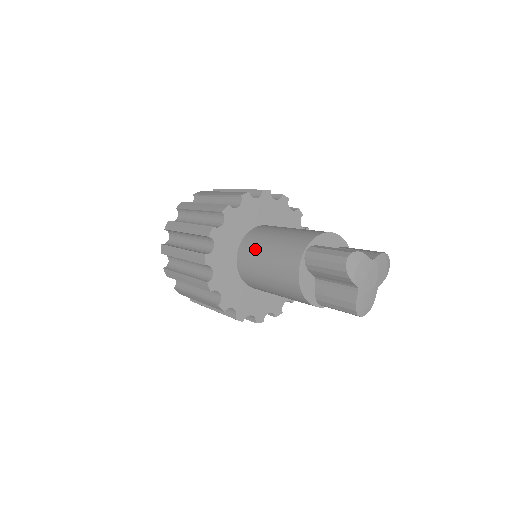
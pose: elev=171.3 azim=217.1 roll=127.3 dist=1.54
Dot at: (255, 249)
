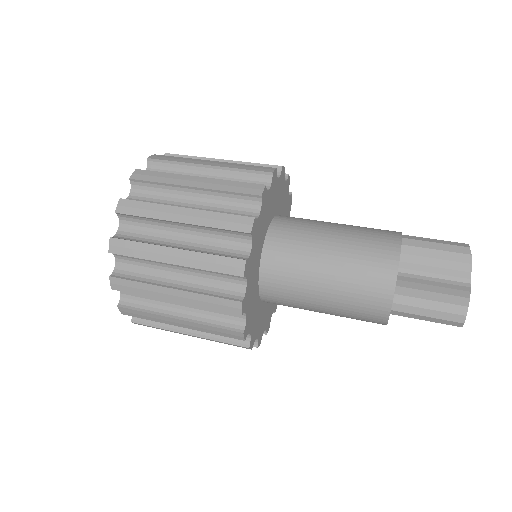
Dot at: (296, 302)
